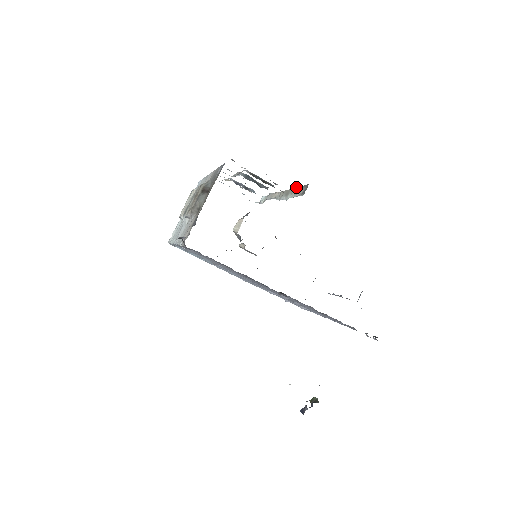
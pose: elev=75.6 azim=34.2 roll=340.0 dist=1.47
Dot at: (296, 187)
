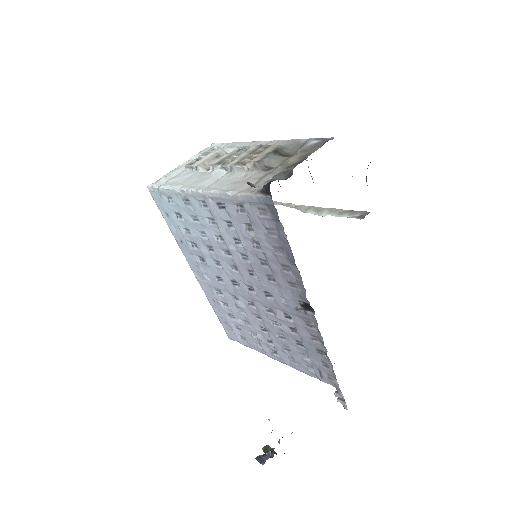
Dot at: occluded
